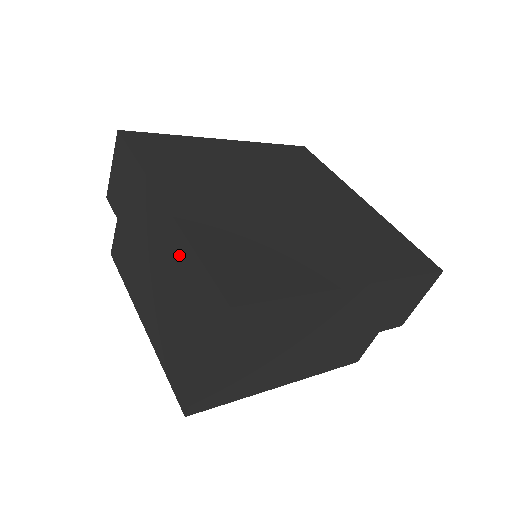
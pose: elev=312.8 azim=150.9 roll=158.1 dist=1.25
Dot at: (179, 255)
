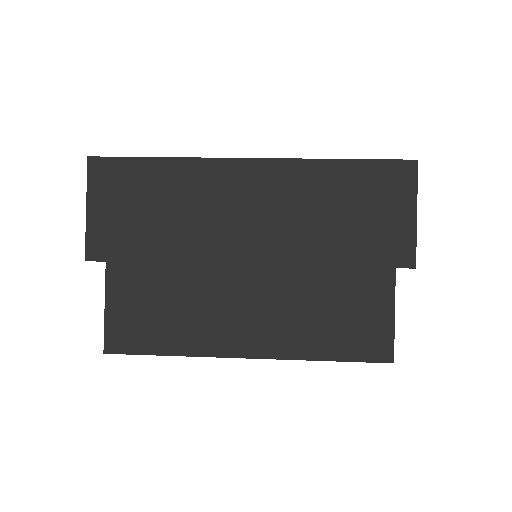
Dot at: (312, 184)
